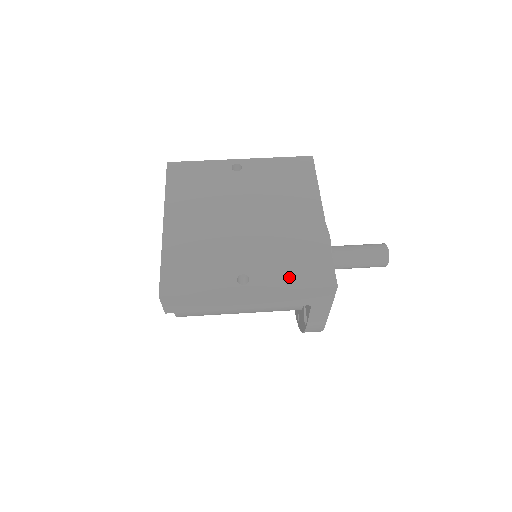
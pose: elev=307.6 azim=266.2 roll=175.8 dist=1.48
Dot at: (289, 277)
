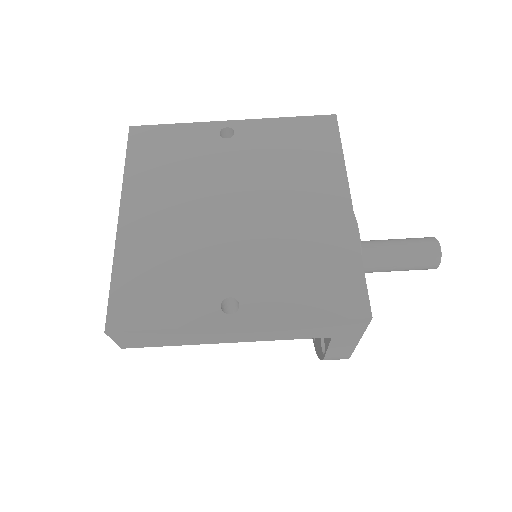
Dot at: (299, 302)
